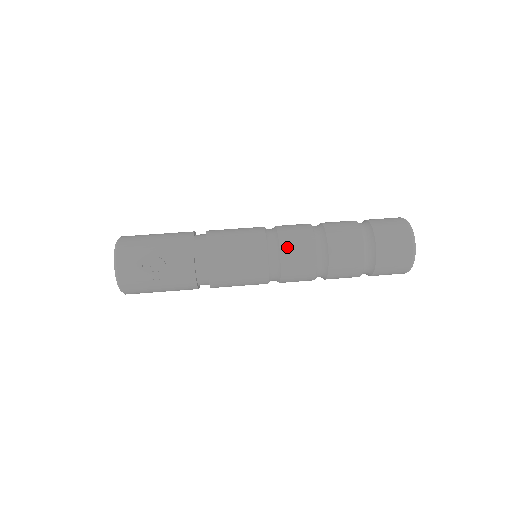
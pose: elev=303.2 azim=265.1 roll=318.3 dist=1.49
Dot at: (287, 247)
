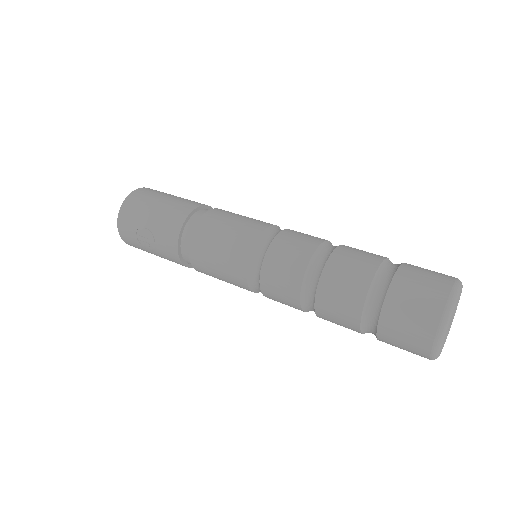
Dot at: (269, 271)
